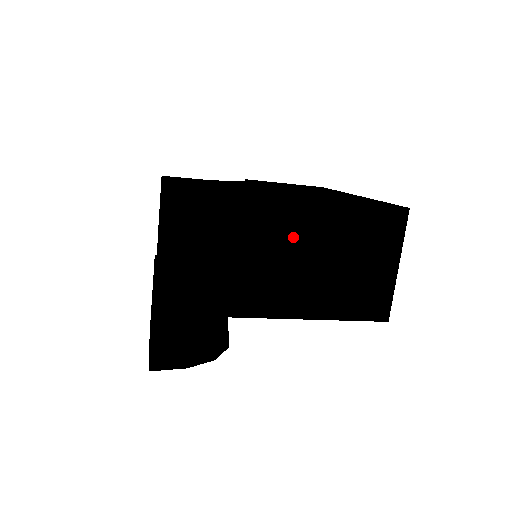
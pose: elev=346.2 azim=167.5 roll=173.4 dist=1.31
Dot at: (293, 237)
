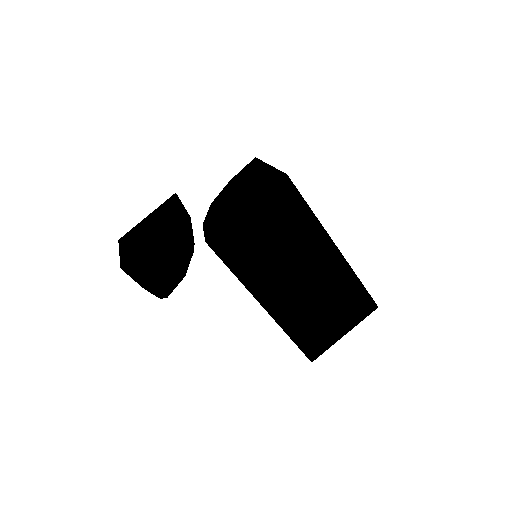
Dot at: (315, 268)
